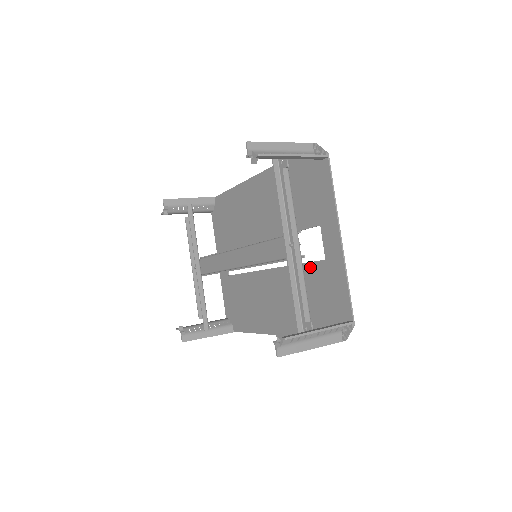
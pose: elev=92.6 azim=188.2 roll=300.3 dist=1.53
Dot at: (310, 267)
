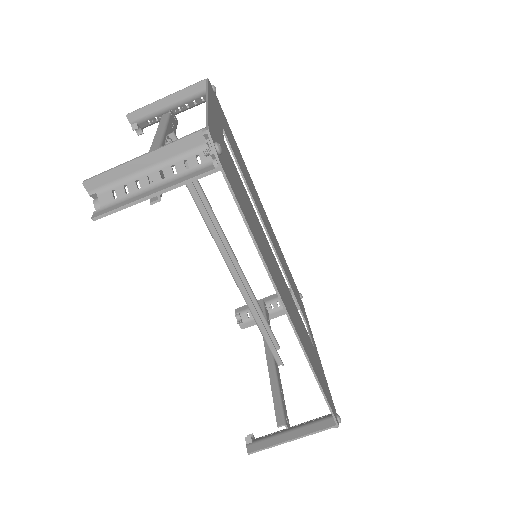
Dot at: occluded
